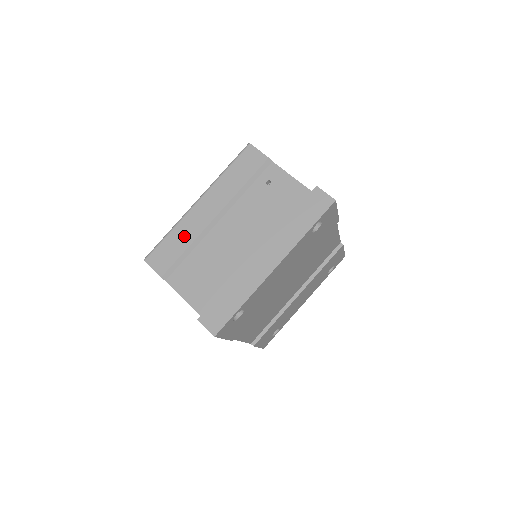
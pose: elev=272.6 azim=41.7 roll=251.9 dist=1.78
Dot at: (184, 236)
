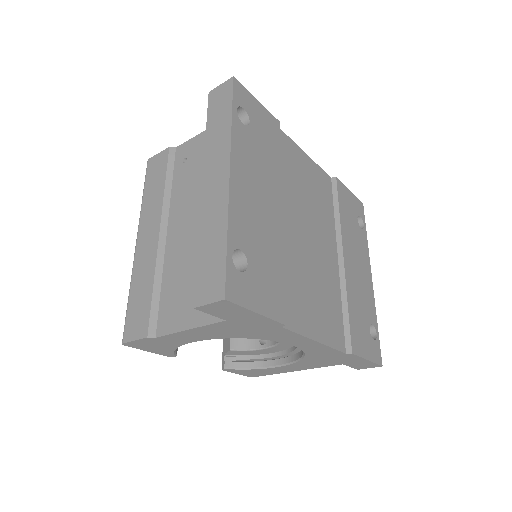
Dot at: (143, 279)
